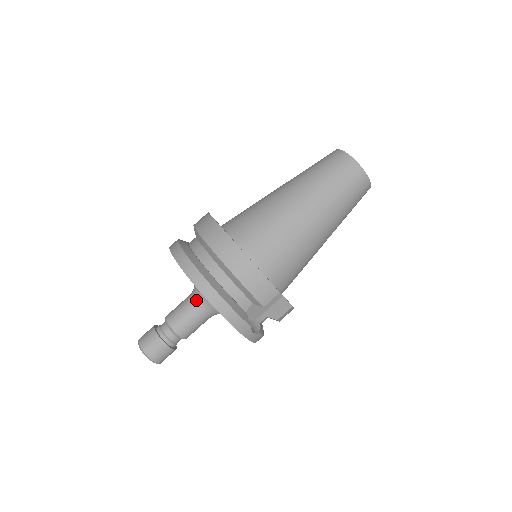
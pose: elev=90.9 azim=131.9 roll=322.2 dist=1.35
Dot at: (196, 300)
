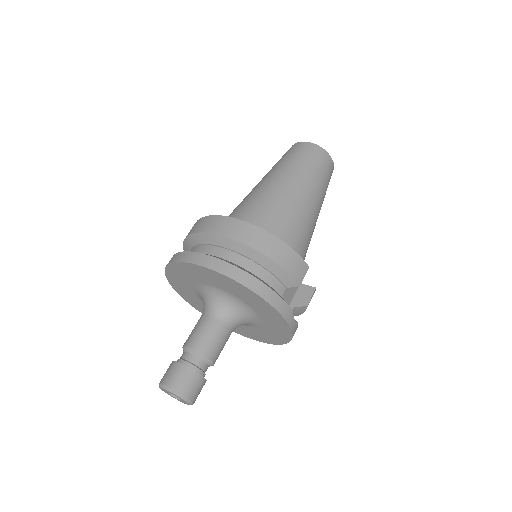
Dot at: (216, 313)
